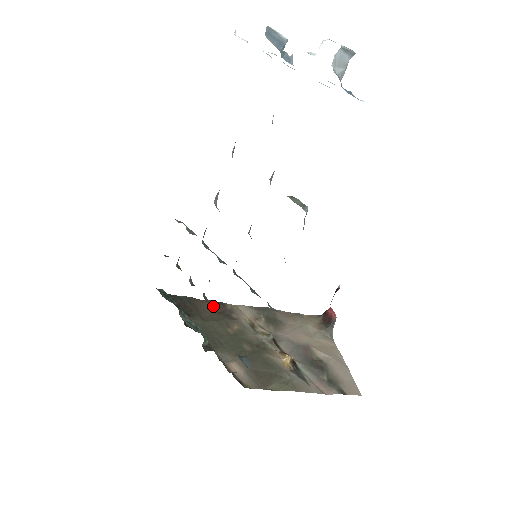
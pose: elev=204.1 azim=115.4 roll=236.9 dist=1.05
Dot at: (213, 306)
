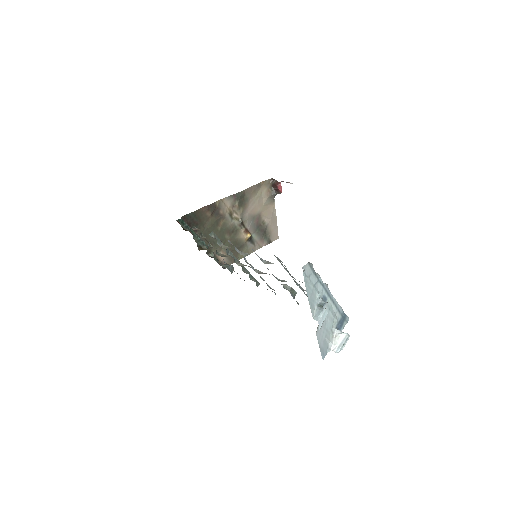
Dot at: (209, 211)
